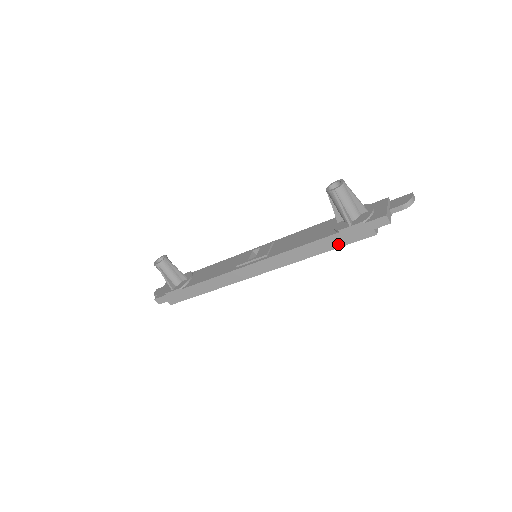
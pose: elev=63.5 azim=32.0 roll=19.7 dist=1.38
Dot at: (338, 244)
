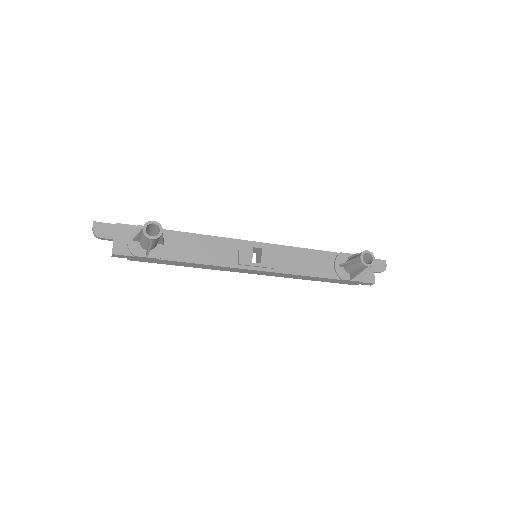
Dot at: (331, 282)
